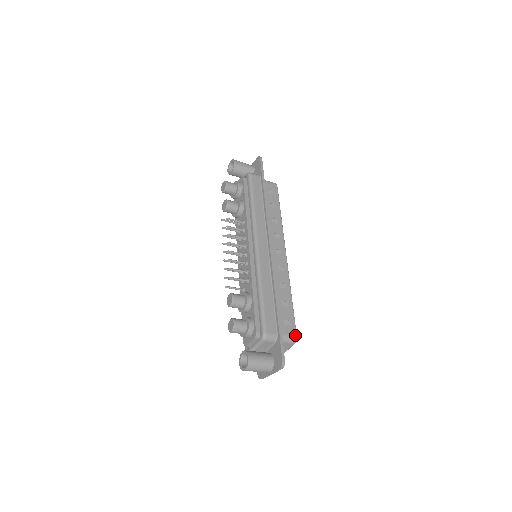
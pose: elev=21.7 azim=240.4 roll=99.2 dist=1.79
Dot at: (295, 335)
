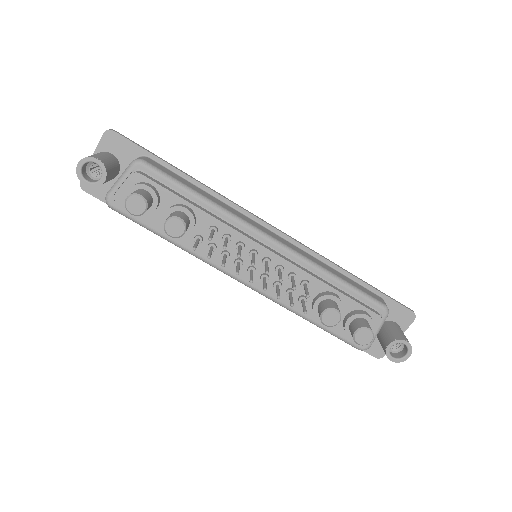
Dot at: occluded
